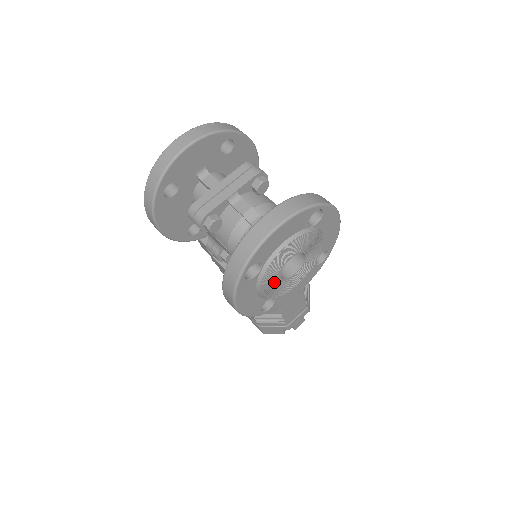
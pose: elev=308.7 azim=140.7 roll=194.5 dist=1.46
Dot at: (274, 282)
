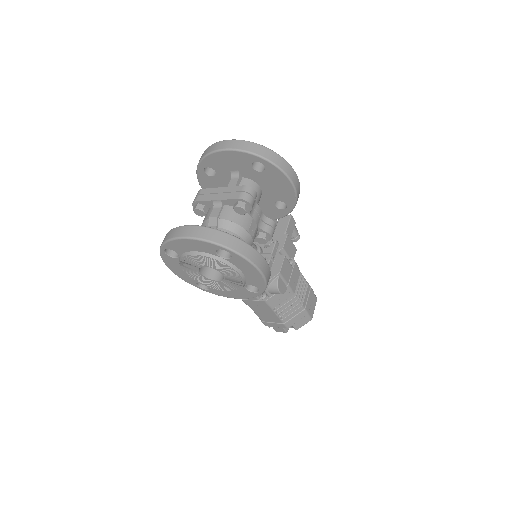
Dot at: (196, 273)
